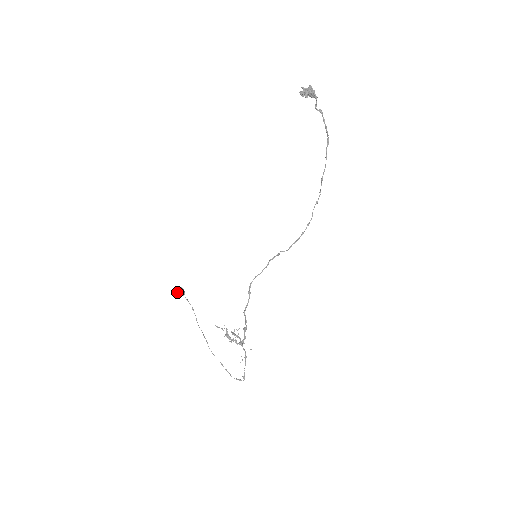
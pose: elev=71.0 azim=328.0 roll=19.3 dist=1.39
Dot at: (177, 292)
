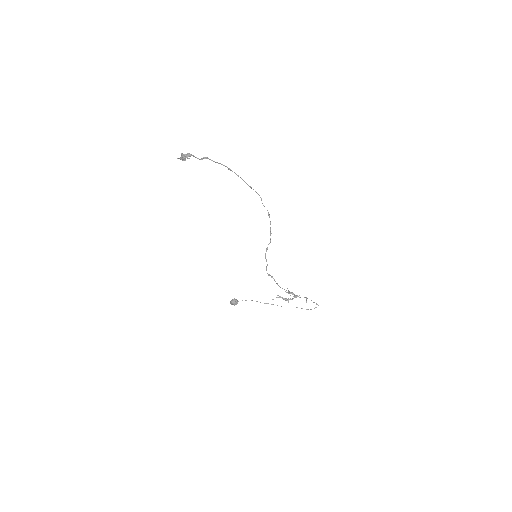
Dot at: (233, 304)
